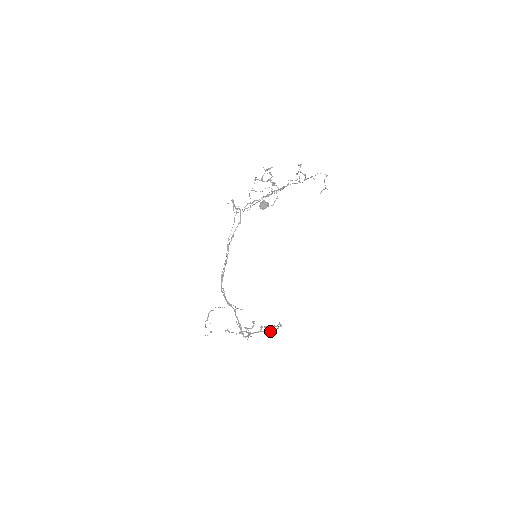
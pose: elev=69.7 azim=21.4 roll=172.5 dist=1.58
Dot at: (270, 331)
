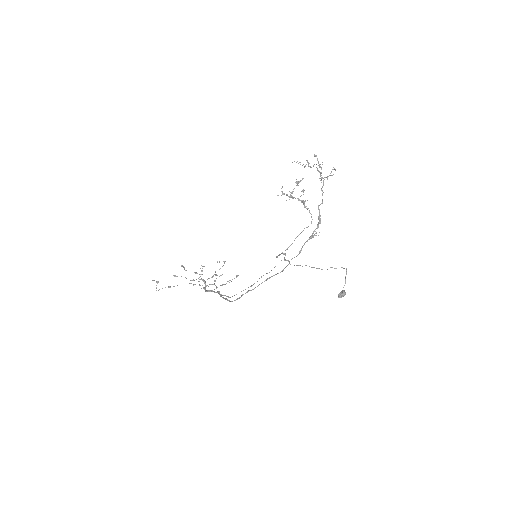
Dot at: occluded
